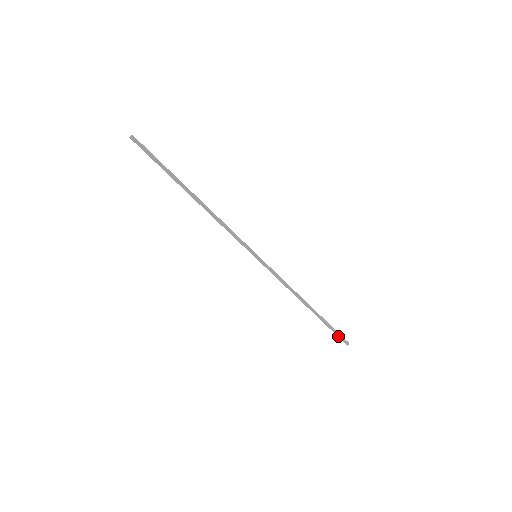
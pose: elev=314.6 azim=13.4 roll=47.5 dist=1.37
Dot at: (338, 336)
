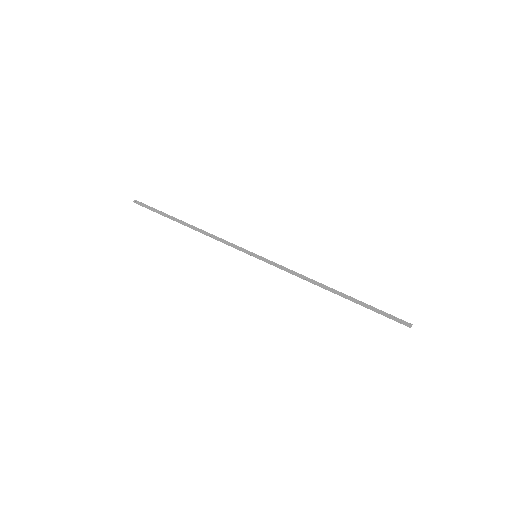
Dot at: (390, 318)
